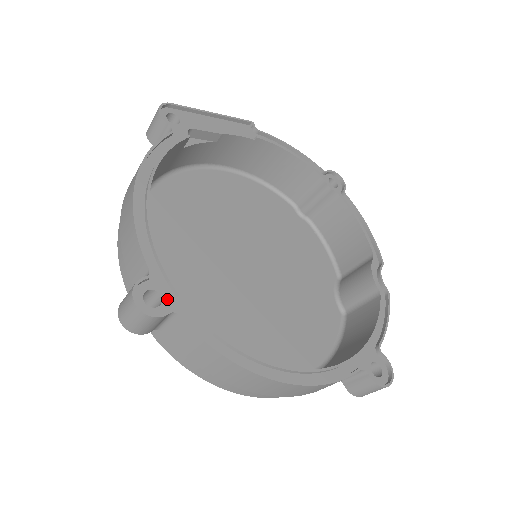
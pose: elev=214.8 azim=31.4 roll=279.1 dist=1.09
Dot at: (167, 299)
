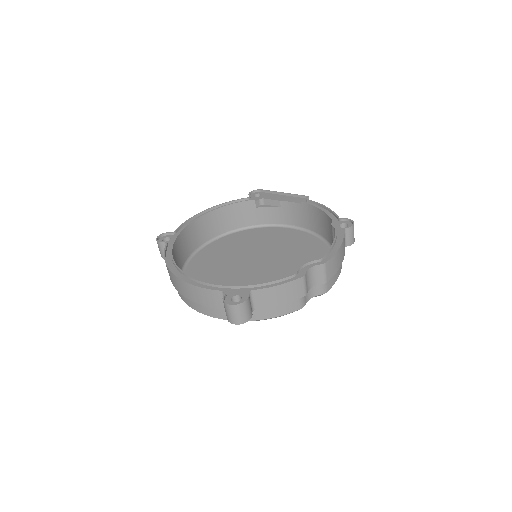
Dot at: (171, 241)
